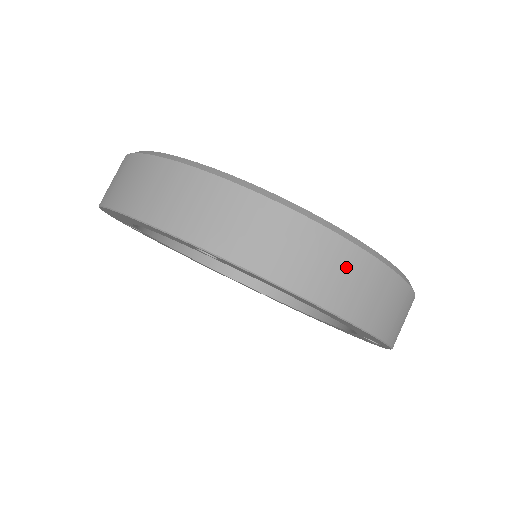
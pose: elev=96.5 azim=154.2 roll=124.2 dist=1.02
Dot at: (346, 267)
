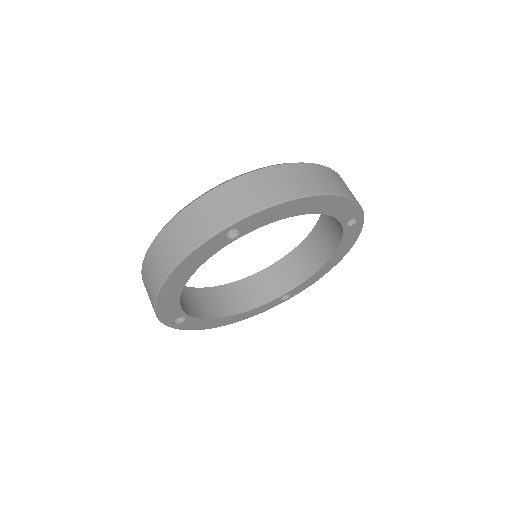
Dot at: (294, 174)
